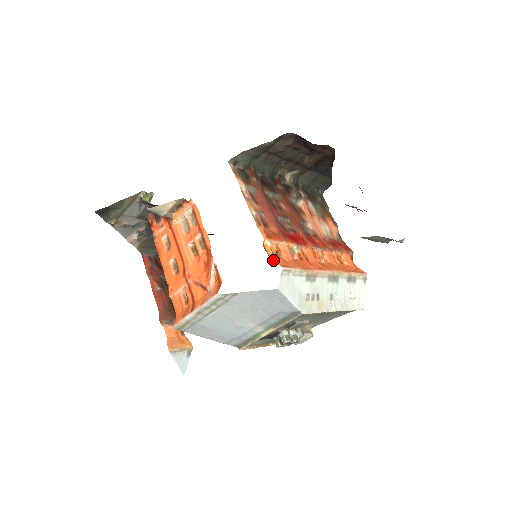
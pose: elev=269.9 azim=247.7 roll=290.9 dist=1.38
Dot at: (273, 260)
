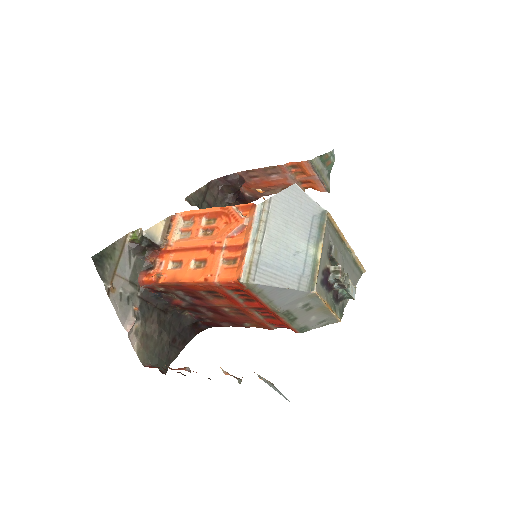
Dot at: occluded
